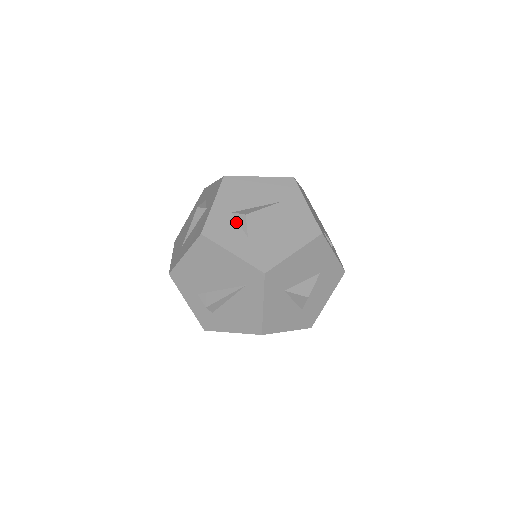
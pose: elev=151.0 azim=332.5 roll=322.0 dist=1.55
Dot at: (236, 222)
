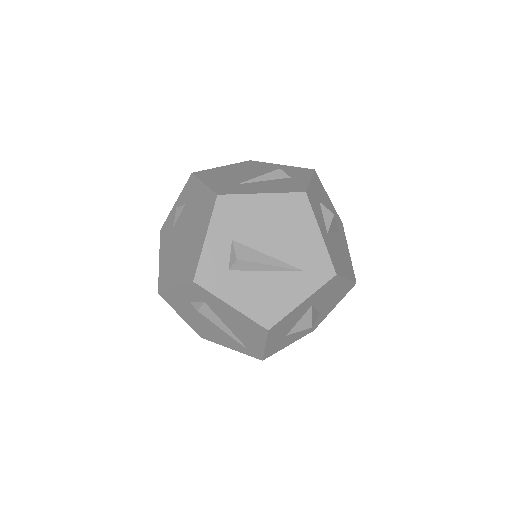
Dot at: (322, 212)
